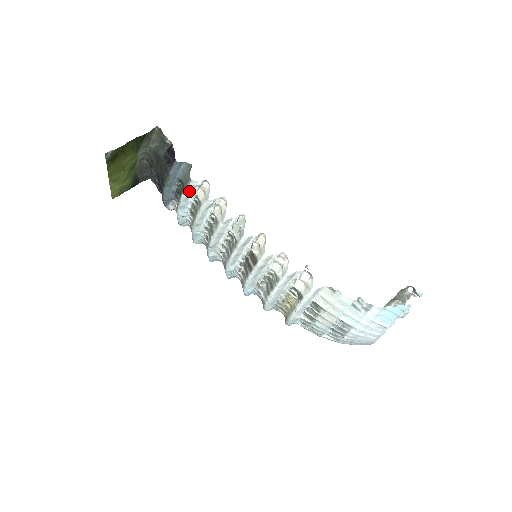
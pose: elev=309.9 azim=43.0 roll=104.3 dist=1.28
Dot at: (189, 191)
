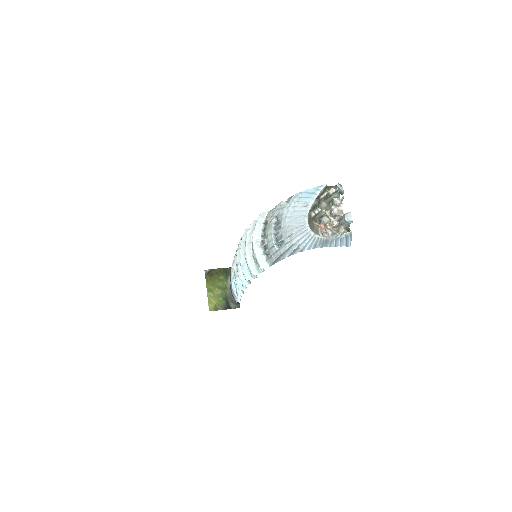
Dot at: occluded
